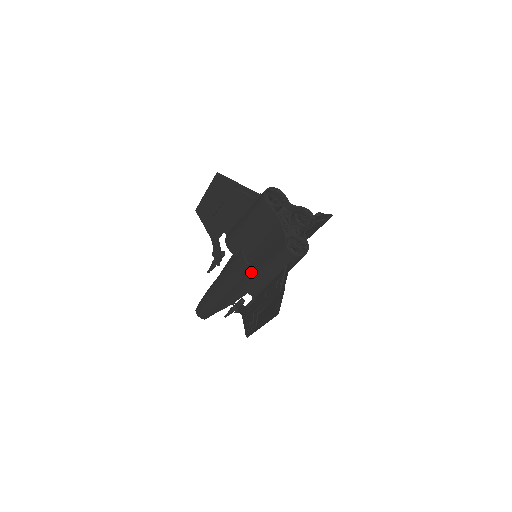
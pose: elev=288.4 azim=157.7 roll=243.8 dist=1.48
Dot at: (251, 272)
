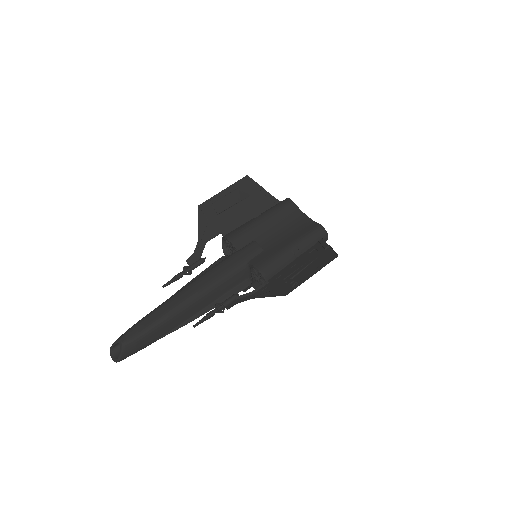
Dot at: (270, 254)
